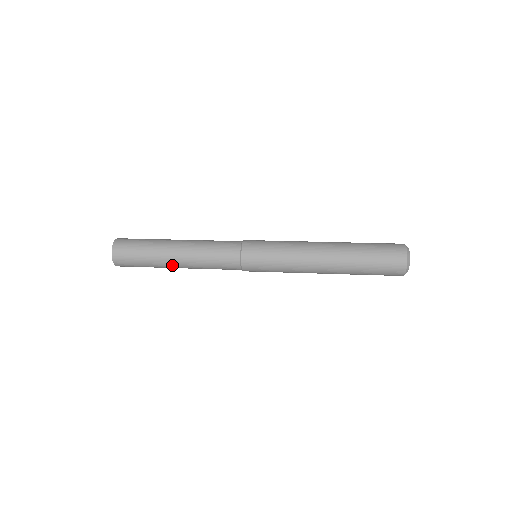
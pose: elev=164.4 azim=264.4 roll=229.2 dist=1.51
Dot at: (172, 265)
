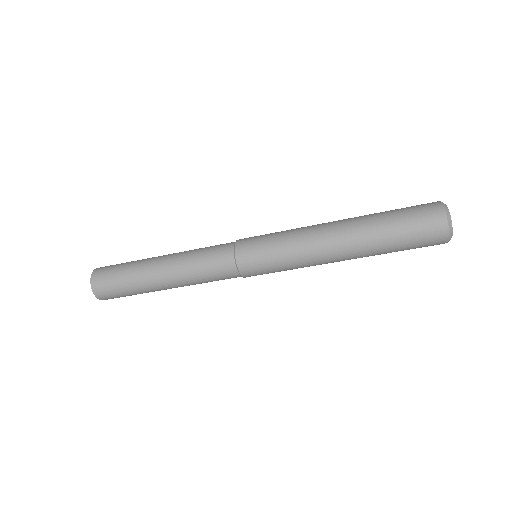
Dot at: (155, 276)
